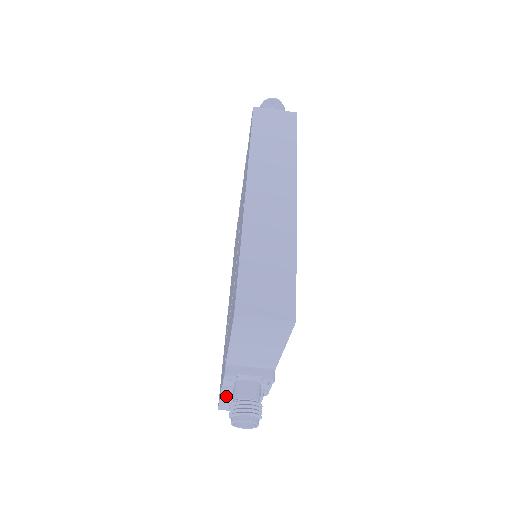
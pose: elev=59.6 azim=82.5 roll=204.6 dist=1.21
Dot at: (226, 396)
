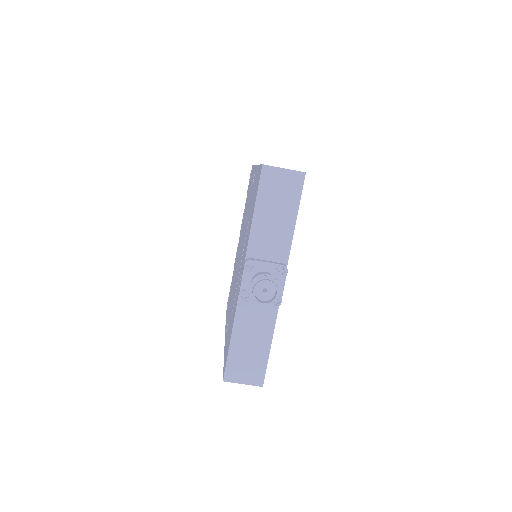
Dot at: (236, 338)
